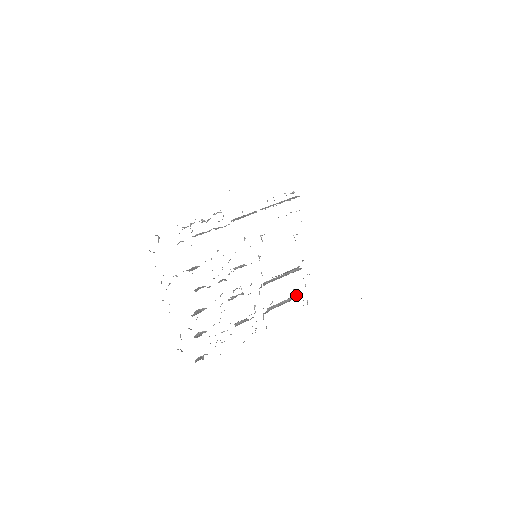
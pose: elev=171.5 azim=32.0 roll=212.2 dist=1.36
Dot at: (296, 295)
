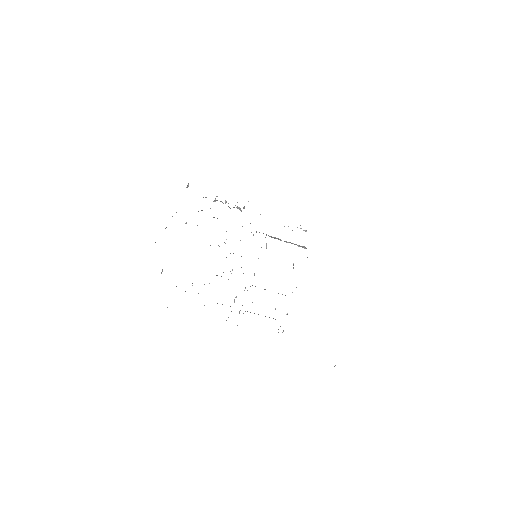
Dot at: (275, 319)
